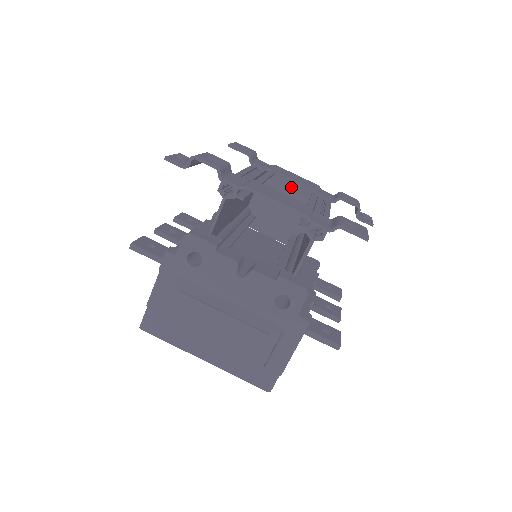
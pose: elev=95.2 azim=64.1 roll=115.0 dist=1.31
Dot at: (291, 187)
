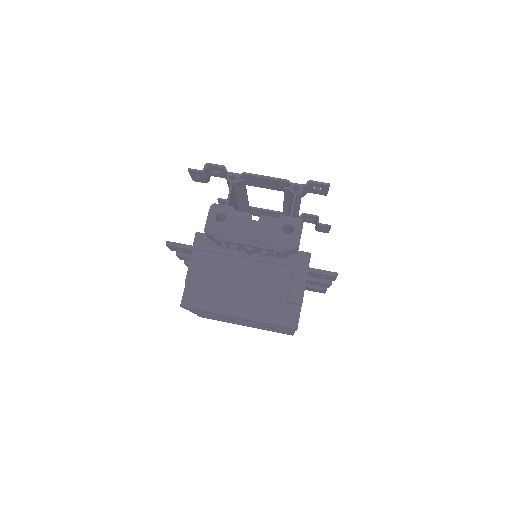
Dot at: occluded
